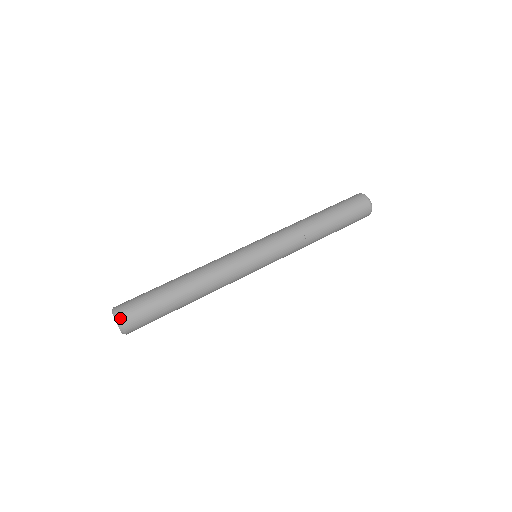
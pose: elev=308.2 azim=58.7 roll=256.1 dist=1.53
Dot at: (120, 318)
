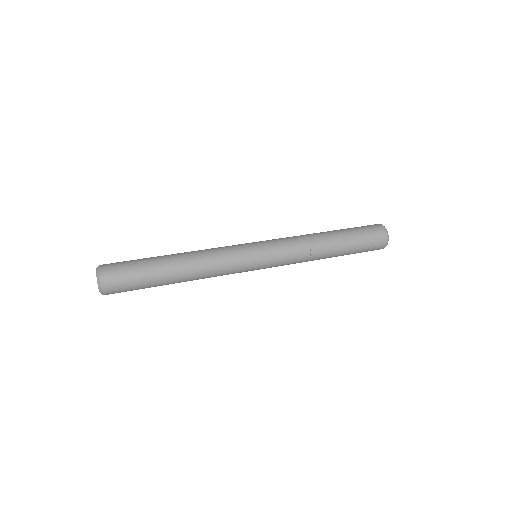
Dot at: (102, 278)
